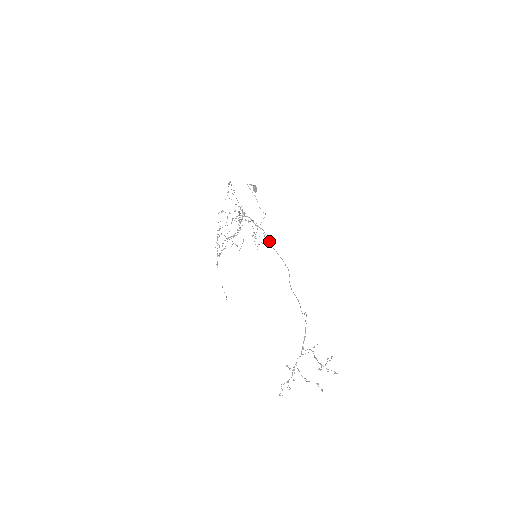
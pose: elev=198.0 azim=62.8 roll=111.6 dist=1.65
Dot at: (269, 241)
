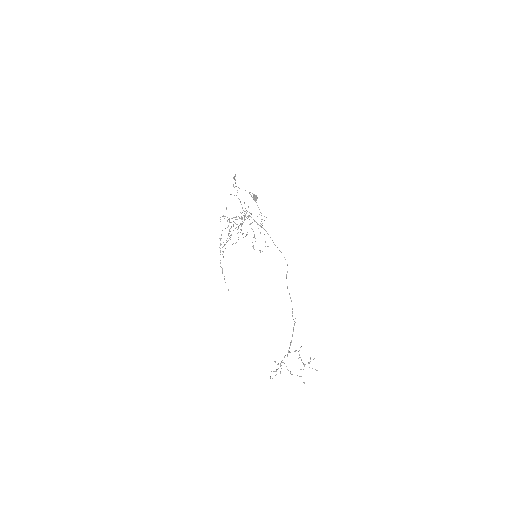
Dot at: occluded
